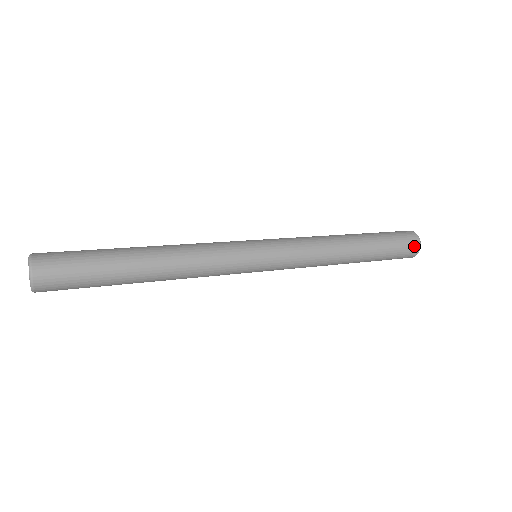
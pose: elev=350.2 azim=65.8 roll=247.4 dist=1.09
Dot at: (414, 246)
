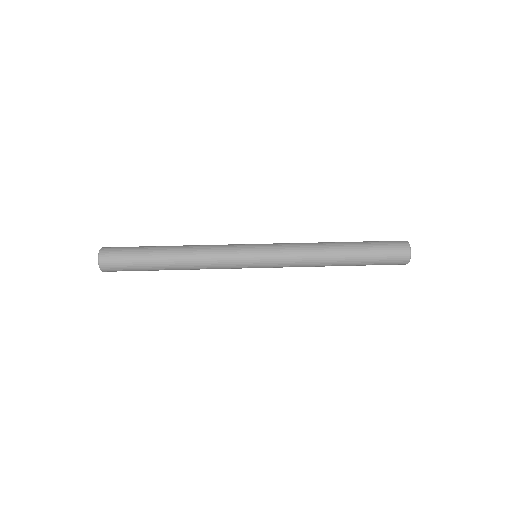
Dot at: (403, 254)
